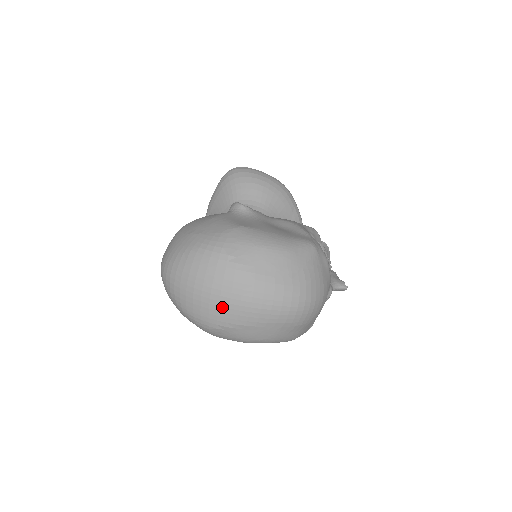
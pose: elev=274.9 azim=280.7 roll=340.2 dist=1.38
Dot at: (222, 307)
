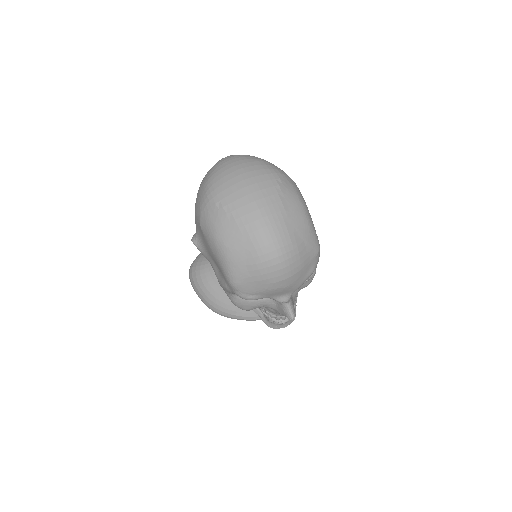
Dot at: (239, 193)
